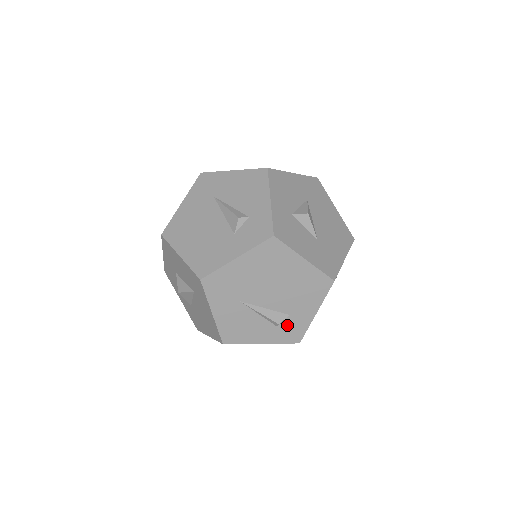
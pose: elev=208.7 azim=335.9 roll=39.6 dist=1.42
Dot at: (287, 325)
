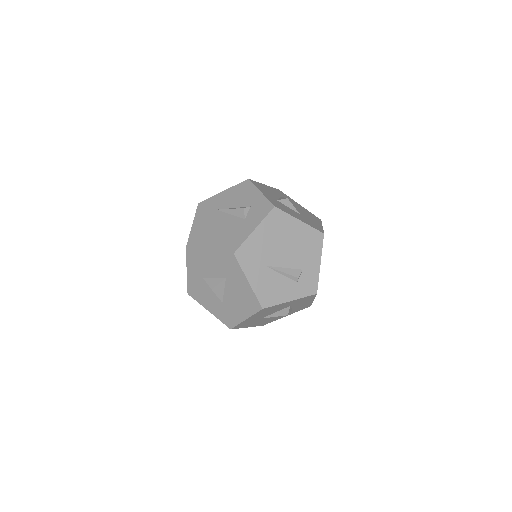
Dot at: (304, 279)
